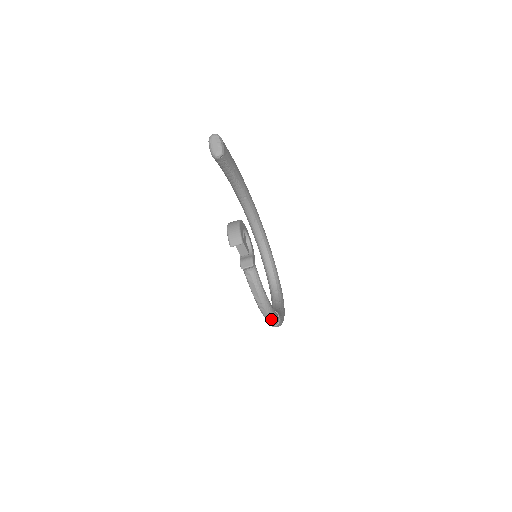
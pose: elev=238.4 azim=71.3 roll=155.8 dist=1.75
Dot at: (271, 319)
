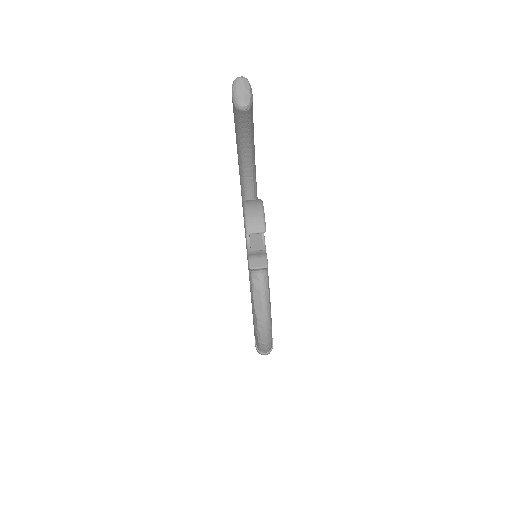
Dot at: (266, 344)
